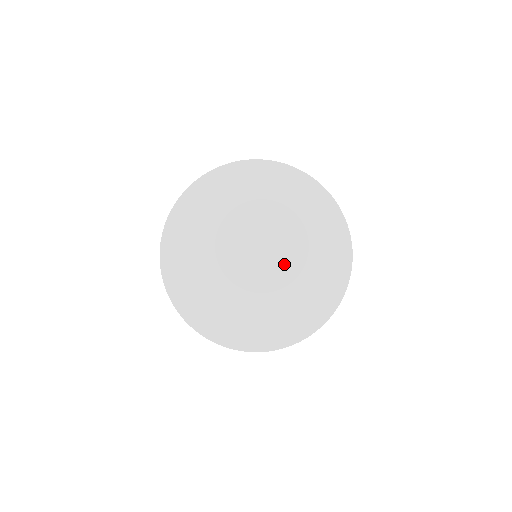
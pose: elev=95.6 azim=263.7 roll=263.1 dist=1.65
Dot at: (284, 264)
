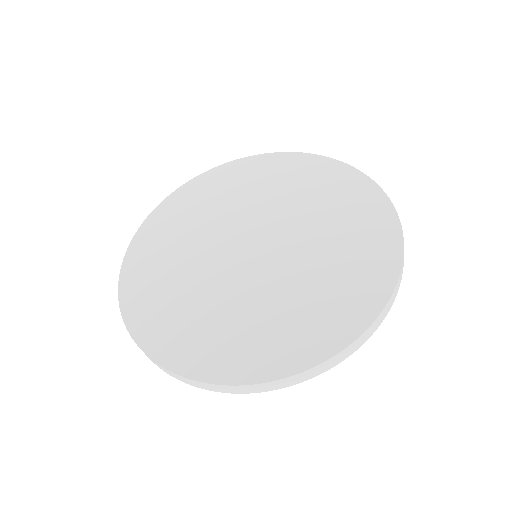
Dot at: (295, 239)
